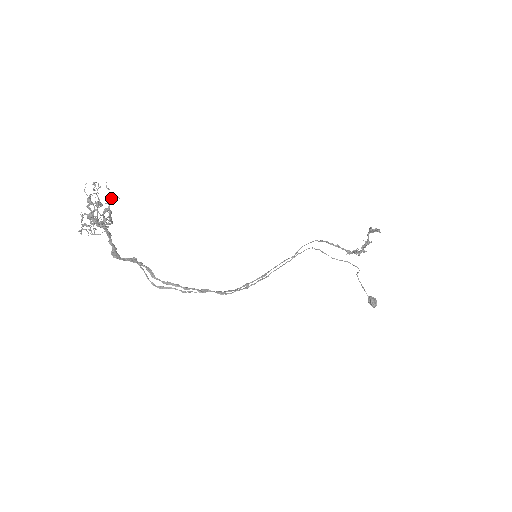
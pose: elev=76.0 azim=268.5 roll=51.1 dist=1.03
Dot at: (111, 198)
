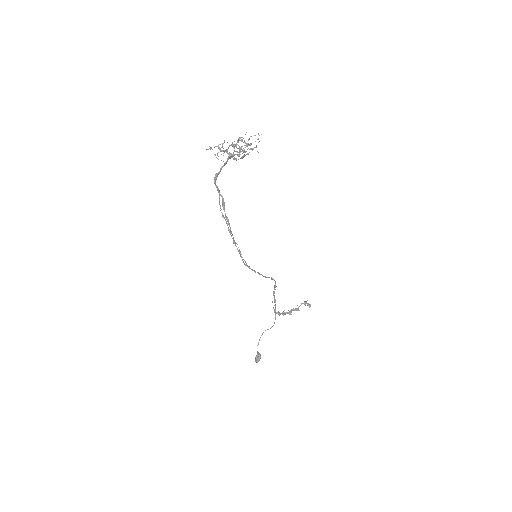
Dot at: (253, 149)
